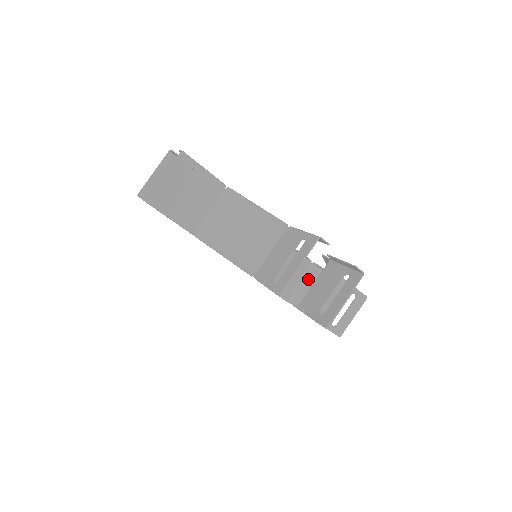
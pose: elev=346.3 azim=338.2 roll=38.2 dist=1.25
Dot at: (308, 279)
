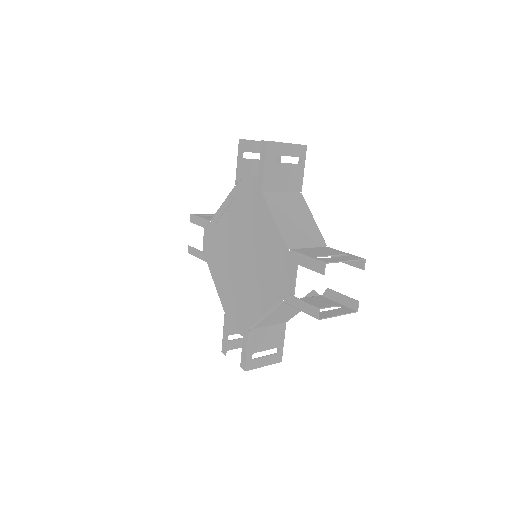
Dot at: occluded
